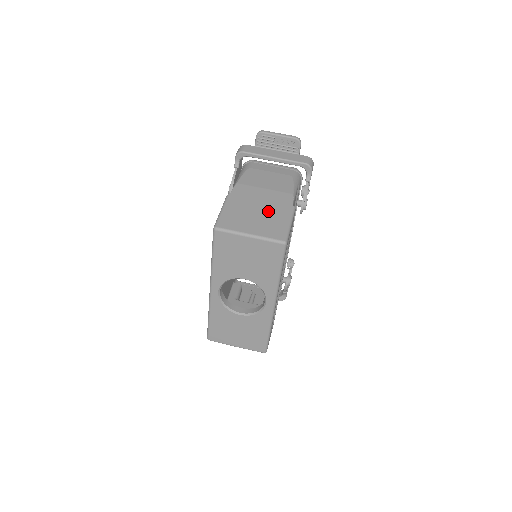
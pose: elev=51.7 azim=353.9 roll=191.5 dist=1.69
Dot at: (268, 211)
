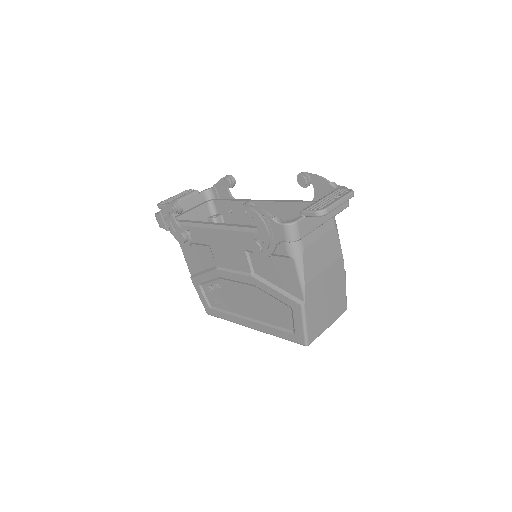
Dot at: (333, 293)
